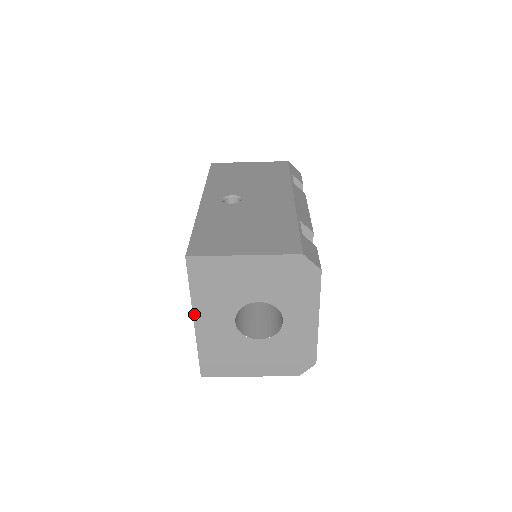
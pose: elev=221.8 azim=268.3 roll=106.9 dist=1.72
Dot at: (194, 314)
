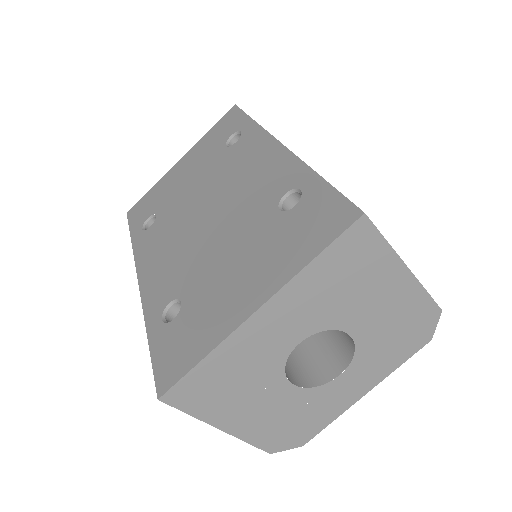
Dot at: (272, 299)
